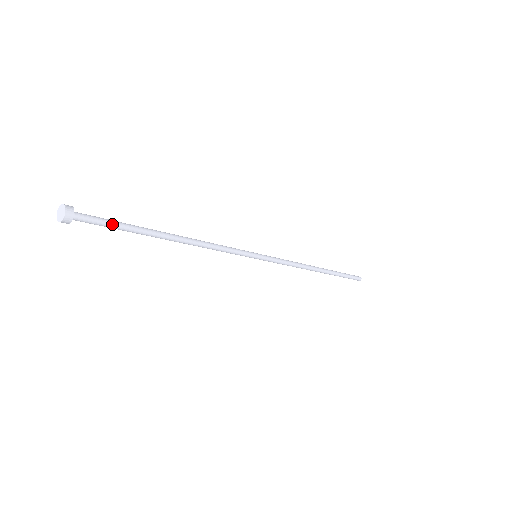
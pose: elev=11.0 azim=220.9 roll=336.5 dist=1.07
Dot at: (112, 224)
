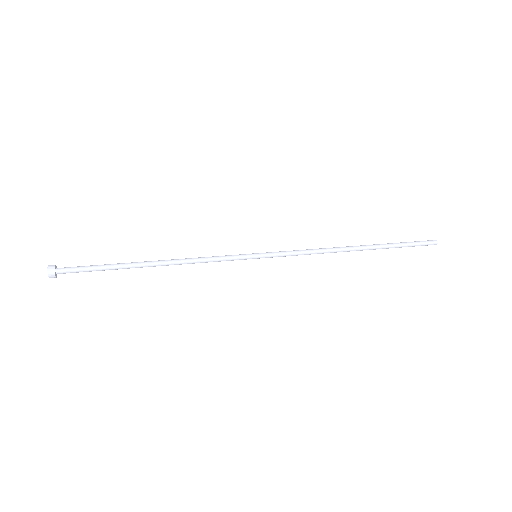
Dot at: (91, 271)
